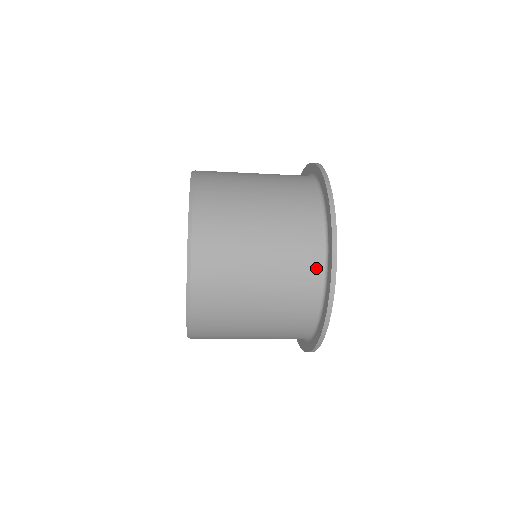
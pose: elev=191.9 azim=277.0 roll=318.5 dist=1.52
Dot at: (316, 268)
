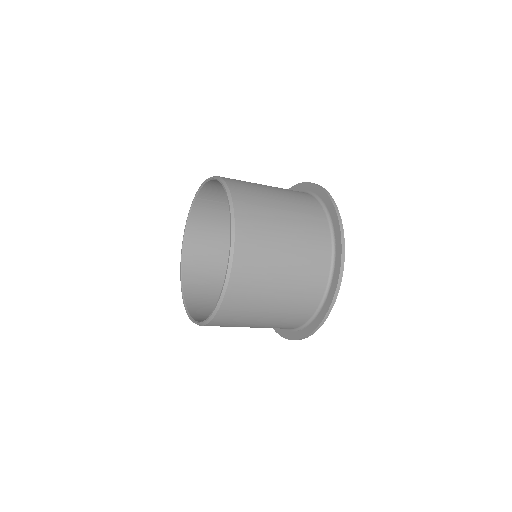
Dot at: (316, 300)
